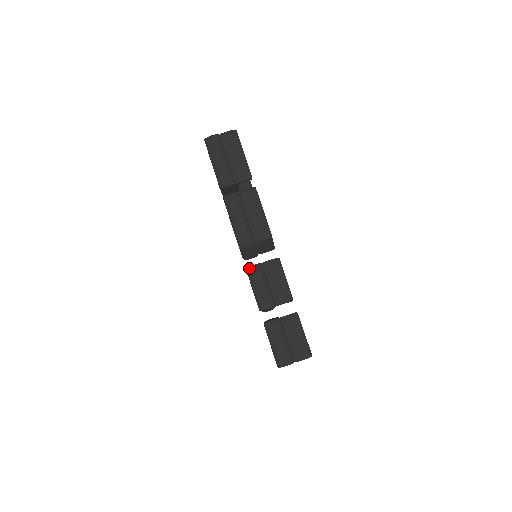
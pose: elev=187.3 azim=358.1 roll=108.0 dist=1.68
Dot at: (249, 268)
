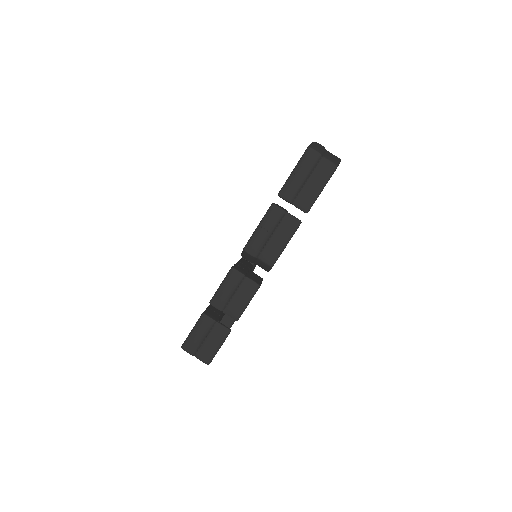
Dot at: (234, 270)
